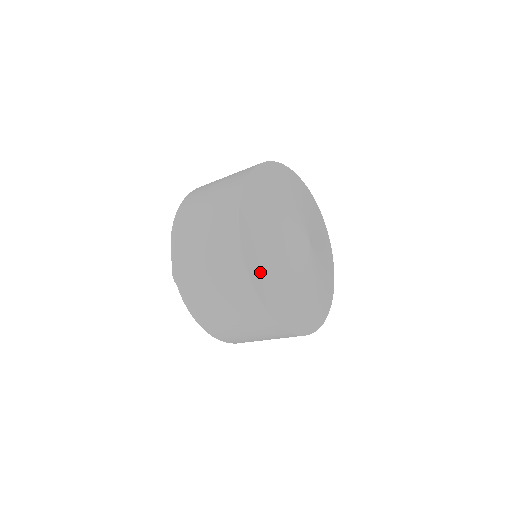
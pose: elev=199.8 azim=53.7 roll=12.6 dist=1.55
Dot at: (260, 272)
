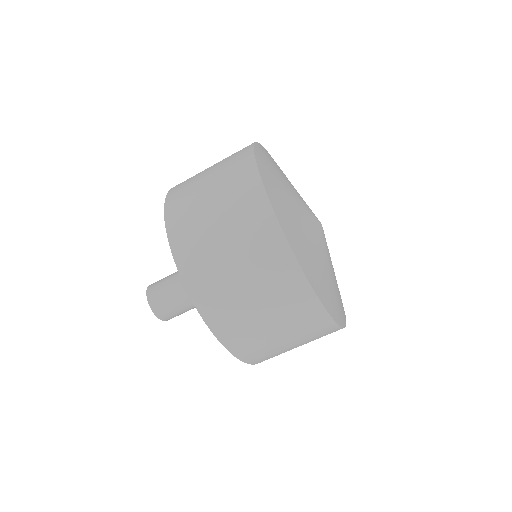
Dot at: (265, 166)
